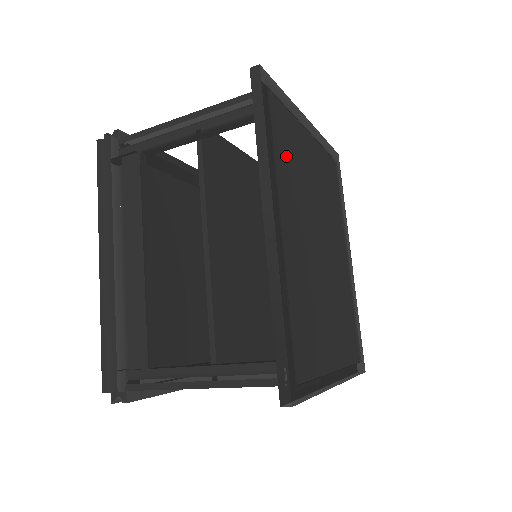
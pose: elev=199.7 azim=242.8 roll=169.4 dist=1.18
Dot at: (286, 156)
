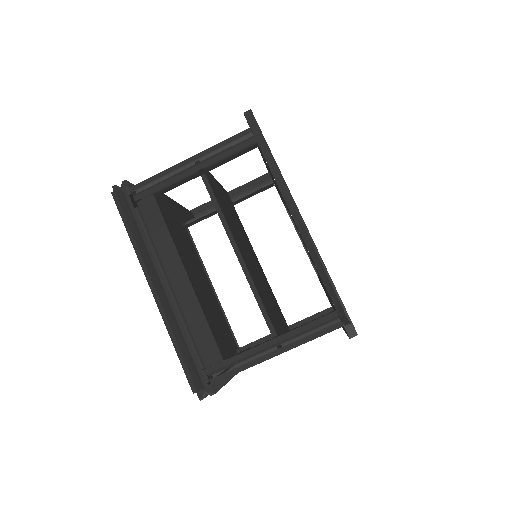
Dot at: occluded
